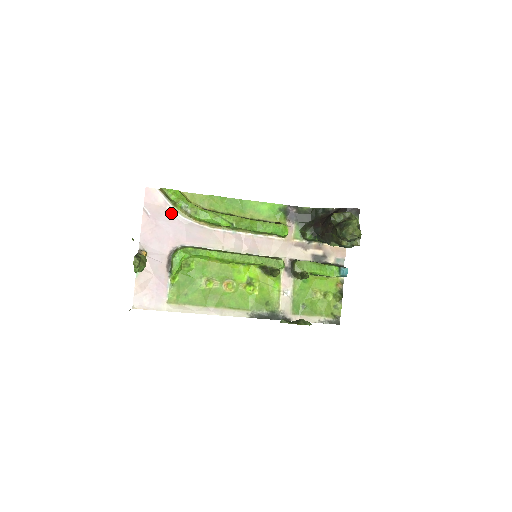
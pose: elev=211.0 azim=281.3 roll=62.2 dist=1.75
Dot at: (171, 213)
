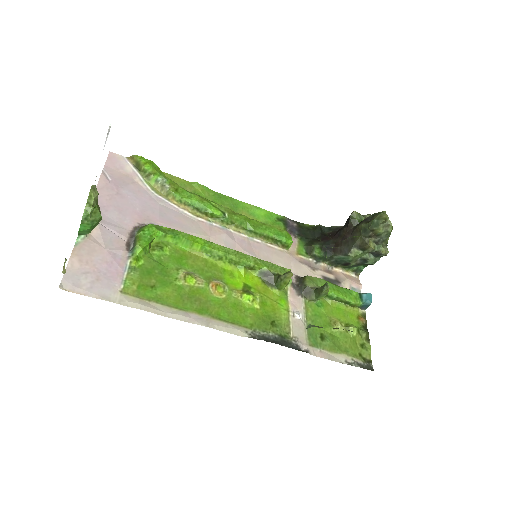
Dot at: (140, 186)
